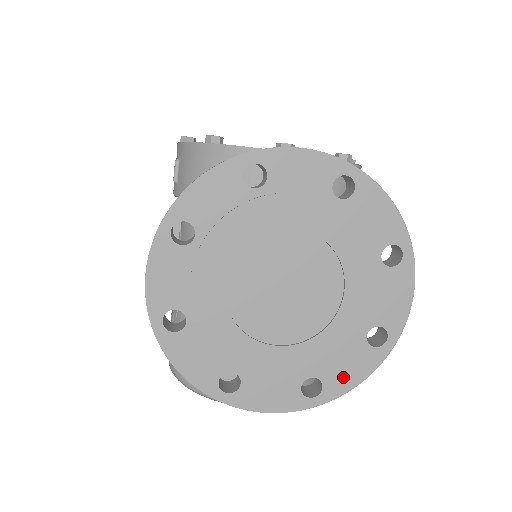
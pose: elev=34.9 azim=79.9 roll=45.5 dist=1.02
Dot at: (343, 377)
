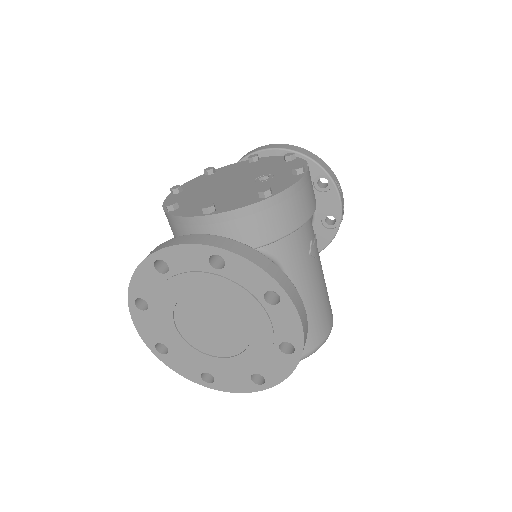
Dot at: (275, 373)
